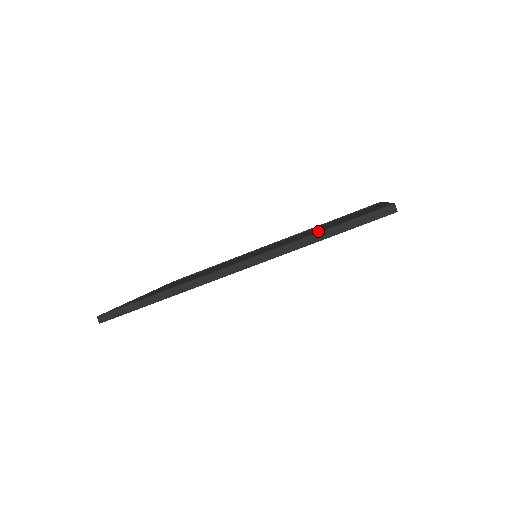
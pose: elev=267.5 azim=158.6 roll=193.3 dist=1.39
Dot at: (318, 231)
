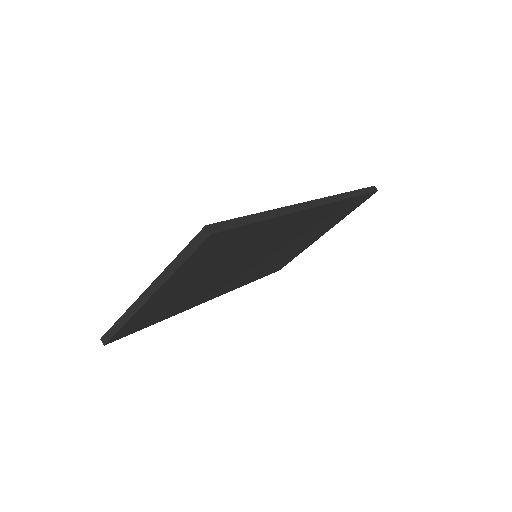
Dot at: occluded
